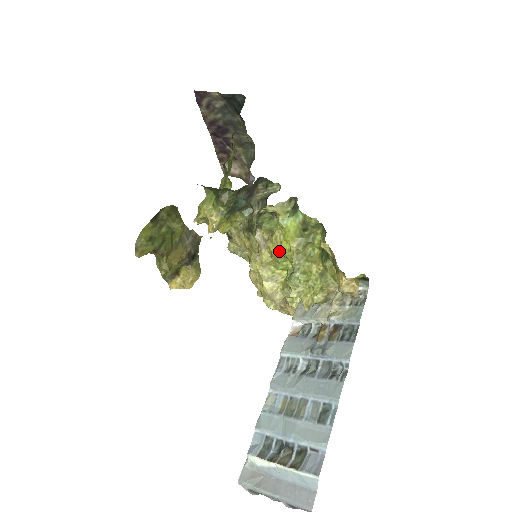
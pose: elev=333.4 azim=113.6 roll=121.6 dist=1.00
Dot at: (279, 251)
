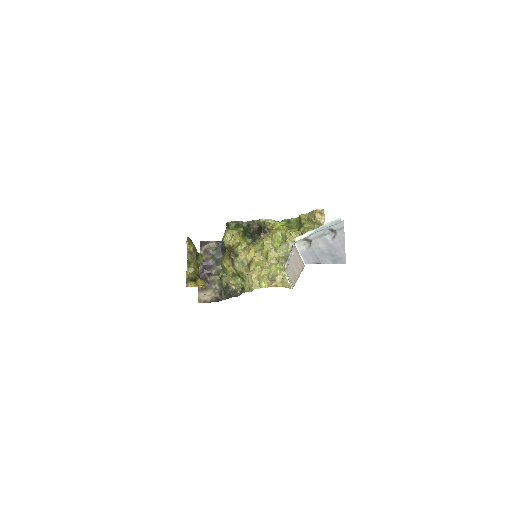
Dot at: (277, 231)
